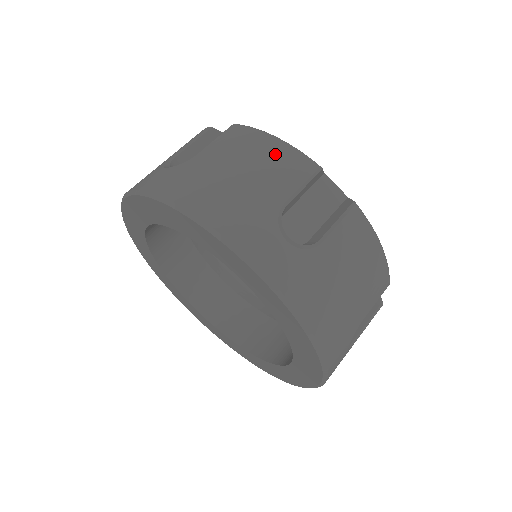
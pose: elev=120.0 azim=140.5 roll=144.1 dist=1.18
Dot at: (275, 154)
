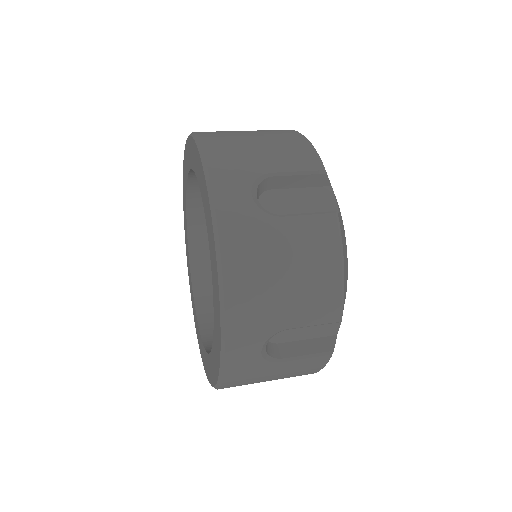
Dot at: occluded
